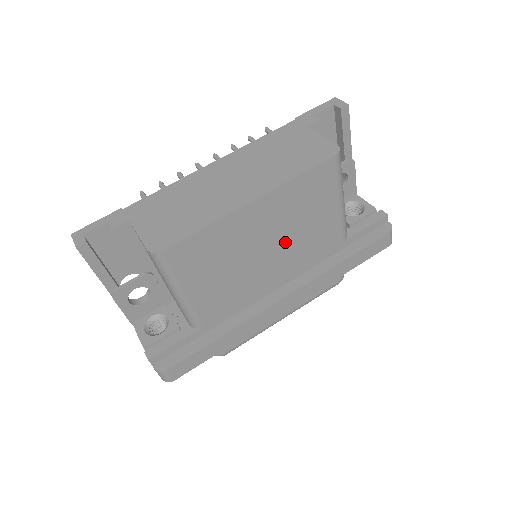
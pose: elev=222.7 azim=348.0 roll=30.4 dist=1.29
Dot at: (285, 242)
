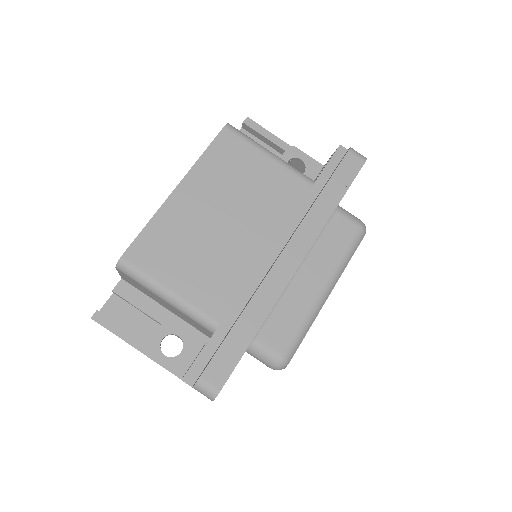
Dot at: (242, 209)
